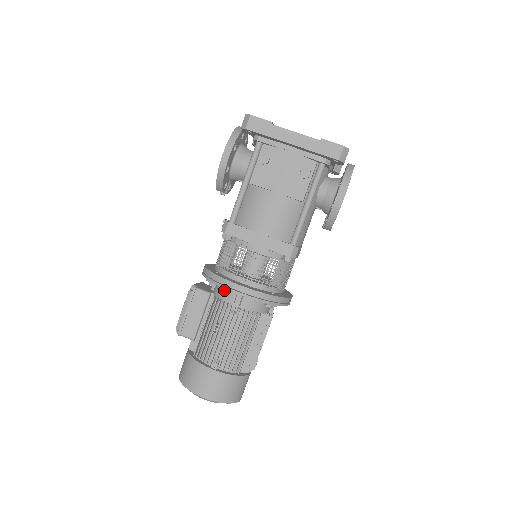
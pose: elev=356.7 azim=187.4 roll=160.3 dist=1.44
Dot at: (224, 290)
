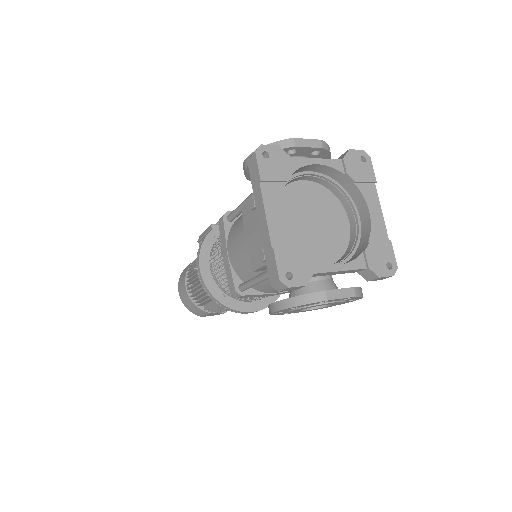
Dot at: occluded
